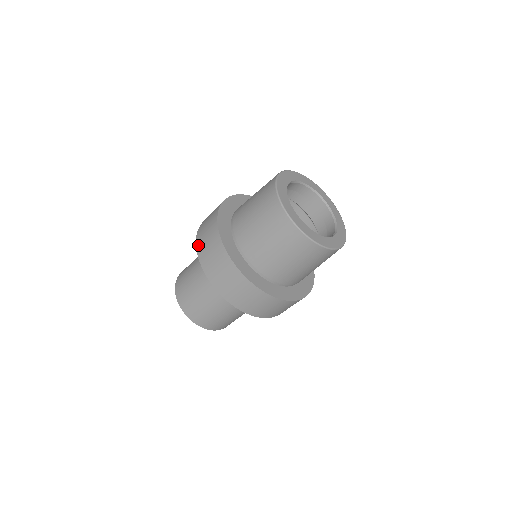
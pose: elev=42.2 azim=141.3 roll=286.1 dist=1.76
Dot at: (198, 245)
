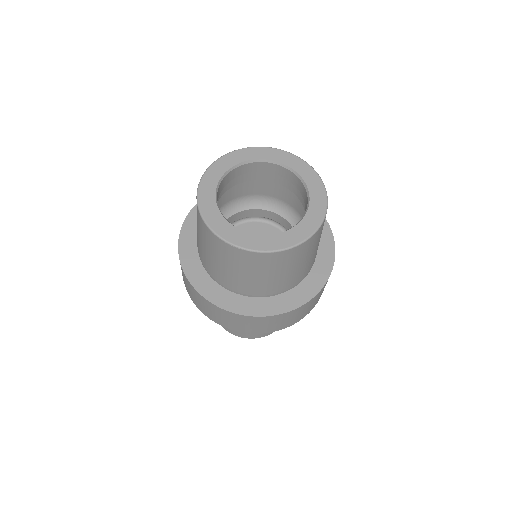
Dot at: (186, 289)
